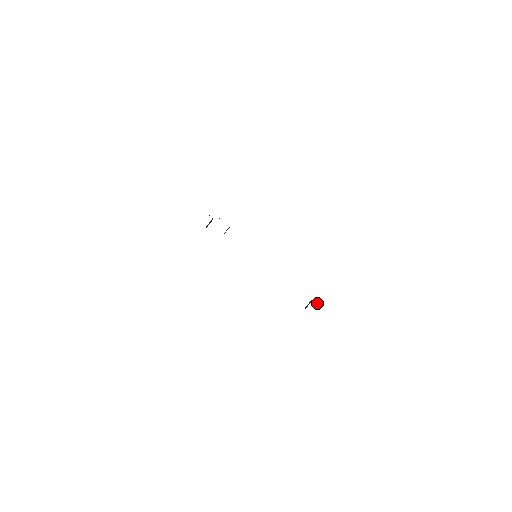
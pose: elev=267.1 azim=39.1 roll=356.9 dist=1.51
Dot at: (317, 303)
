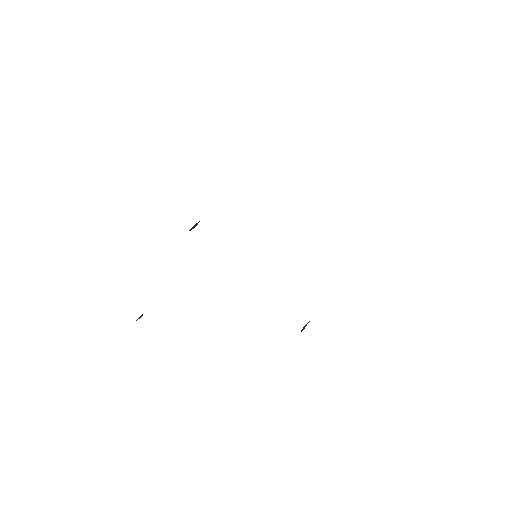
Dot at: occluded
